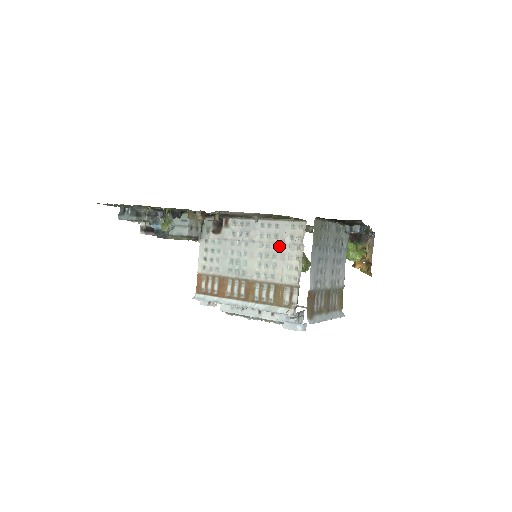
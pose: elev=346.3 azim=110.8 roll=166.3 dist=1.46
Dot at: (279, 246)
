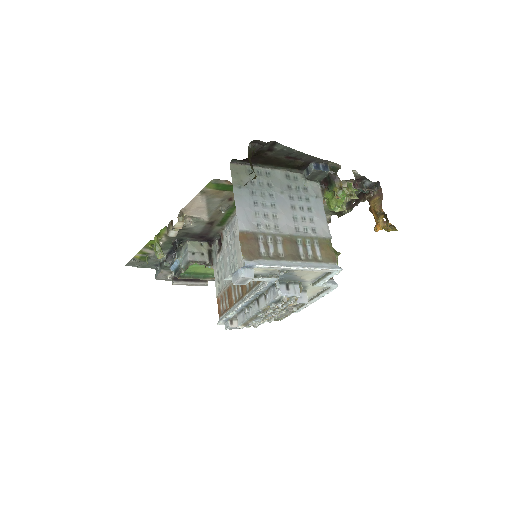
Dot at: occluded
